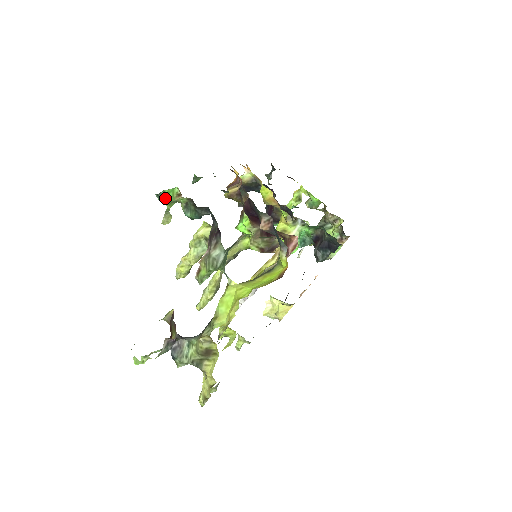
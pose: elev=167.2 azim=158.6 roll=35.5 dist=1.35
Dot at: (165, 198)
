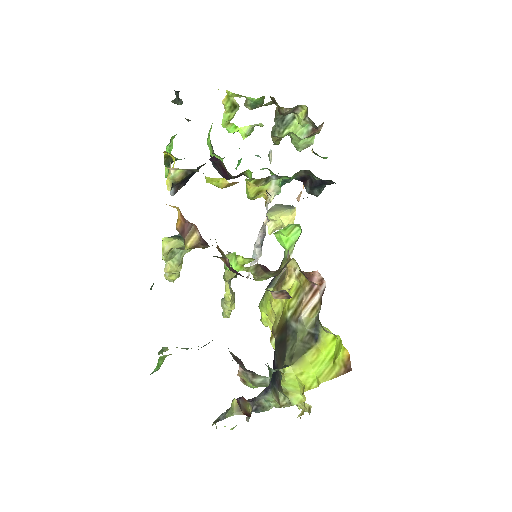
Dot at: (157, 370)
